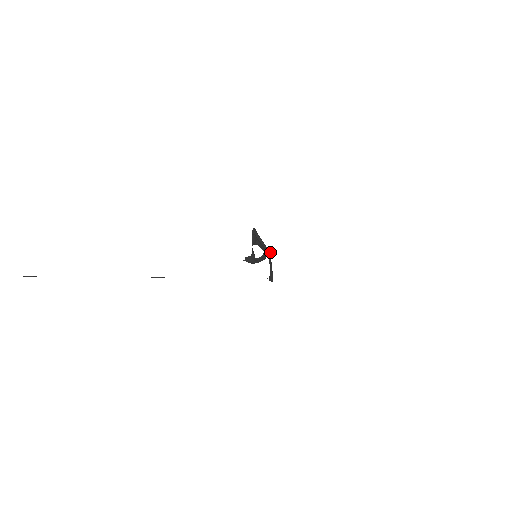
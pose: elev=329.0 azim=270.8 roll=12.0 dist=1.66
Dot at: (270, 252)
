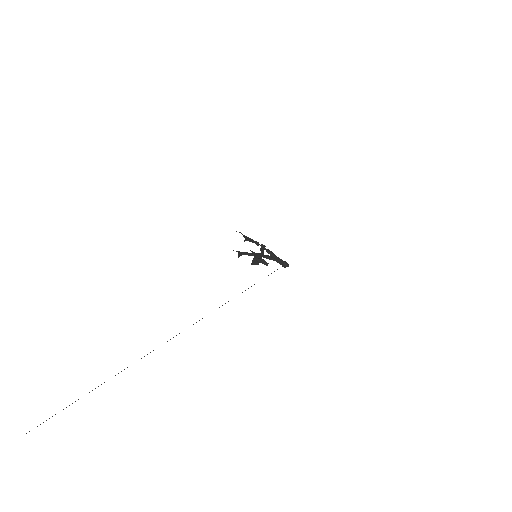
Dot at: (260, 253)
